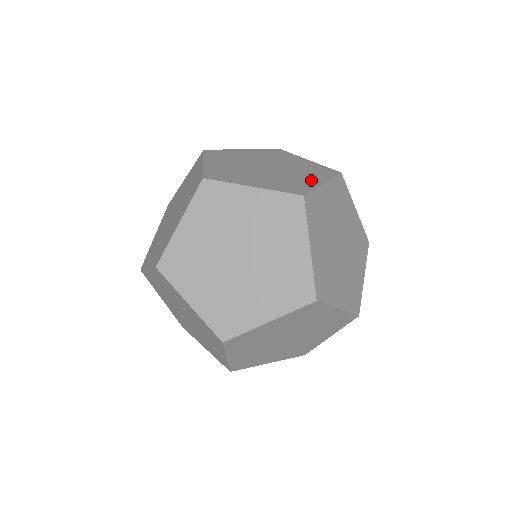
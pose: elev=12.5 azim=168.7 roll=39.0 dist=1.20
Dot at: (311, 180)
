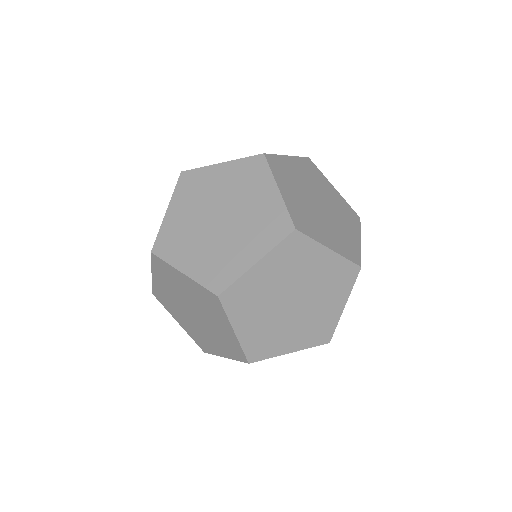
Dot at: (267, 197)
